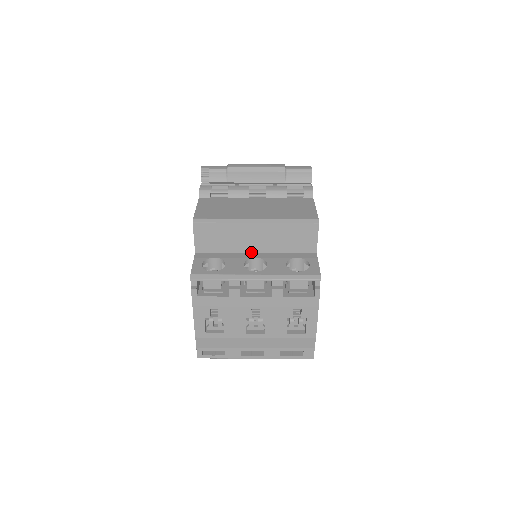
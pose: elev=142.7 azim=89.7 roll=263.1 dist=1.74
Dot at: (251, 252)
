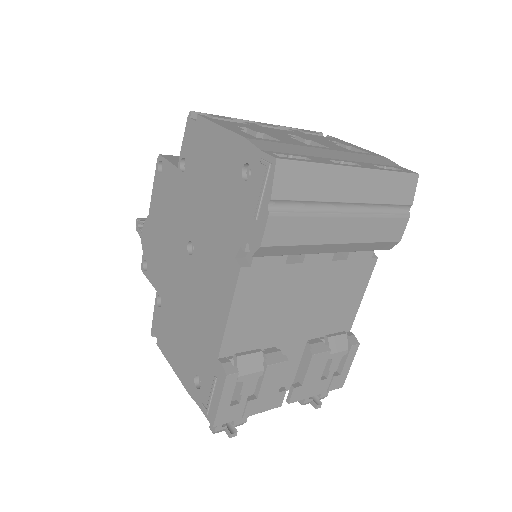
Dot at: occluded
